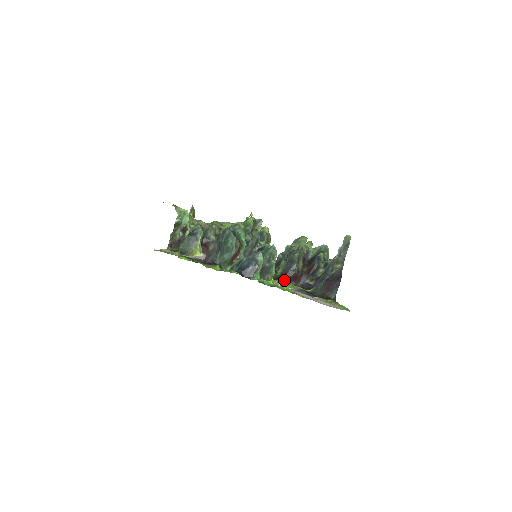
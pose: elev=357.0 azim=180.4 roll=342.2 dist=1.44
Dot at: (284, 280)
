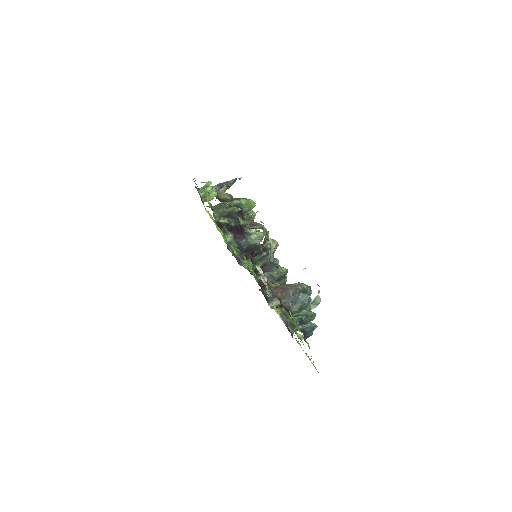
Dot at: occluded
